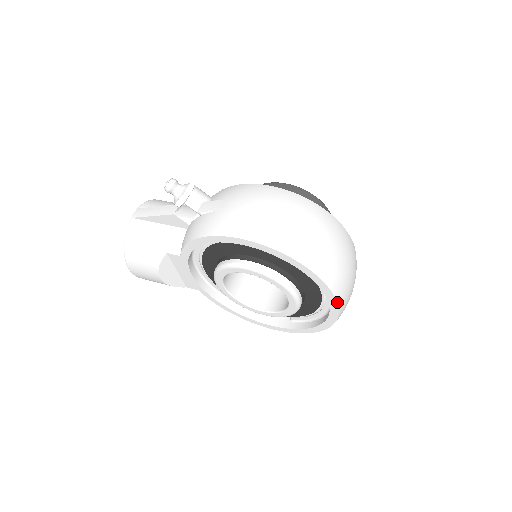
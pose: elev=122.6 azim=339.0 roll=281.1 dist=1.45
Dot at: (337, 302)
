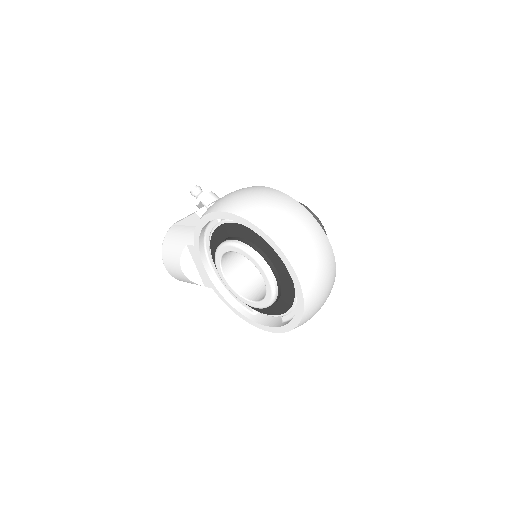
Dot at: (296, 275)
